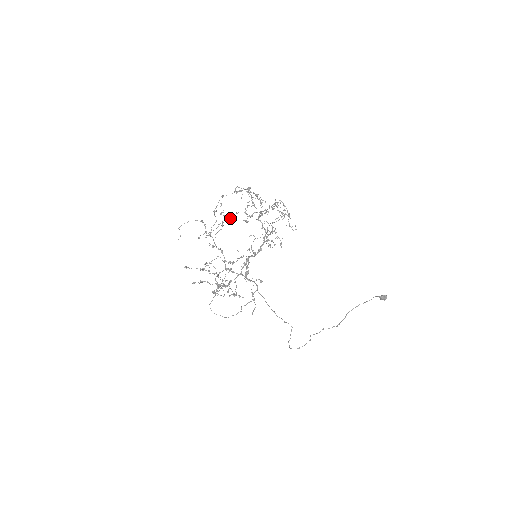
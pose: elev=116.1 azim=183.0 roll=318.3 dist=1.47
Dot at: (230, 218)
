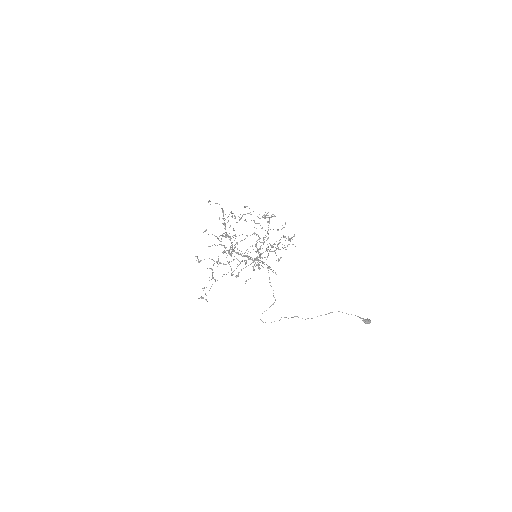
Dot at: (245, 220)
